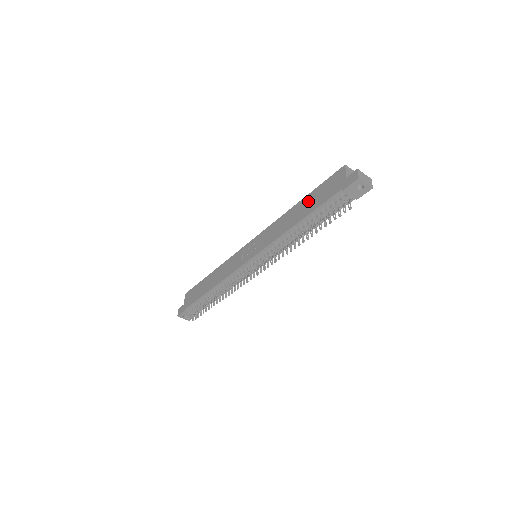
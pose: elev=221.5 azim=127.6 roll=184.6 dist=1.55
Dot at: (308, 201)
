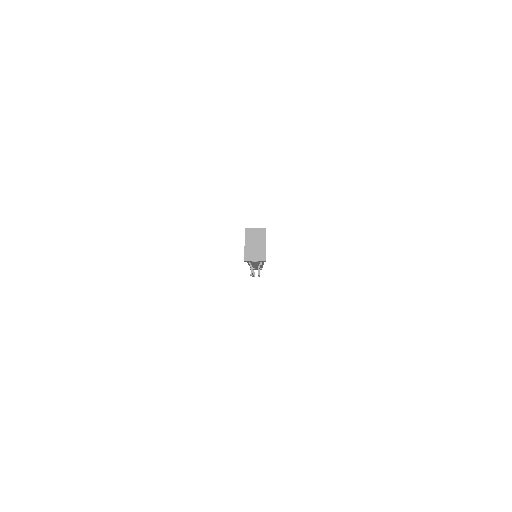
Dot at: occluded
